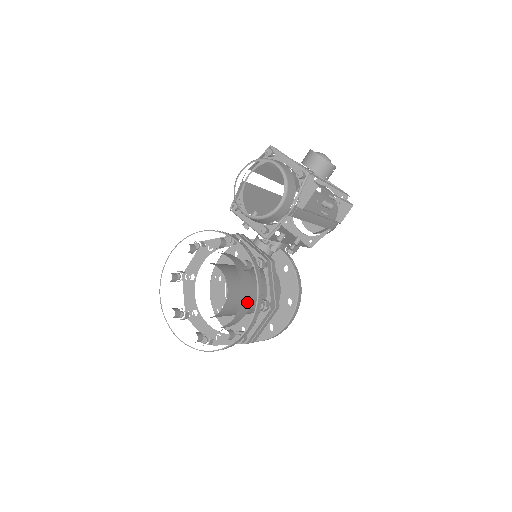
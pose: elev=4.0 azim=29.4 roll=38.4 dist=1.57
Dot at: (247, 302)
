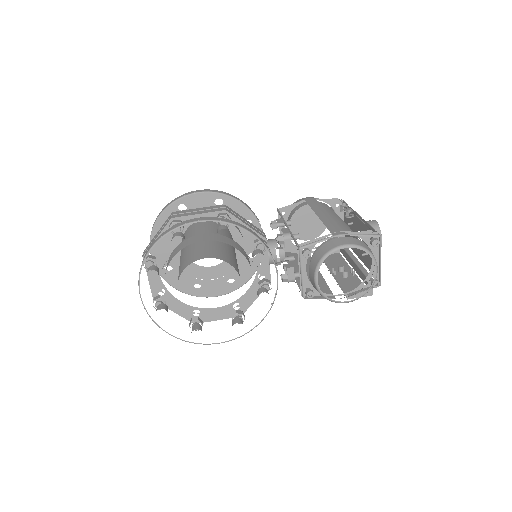
Dot at: occluded
